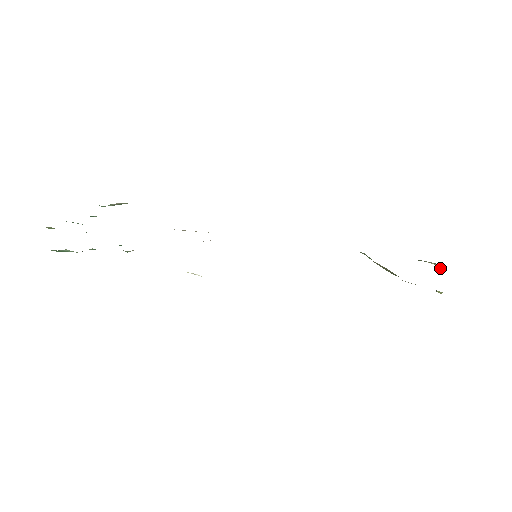
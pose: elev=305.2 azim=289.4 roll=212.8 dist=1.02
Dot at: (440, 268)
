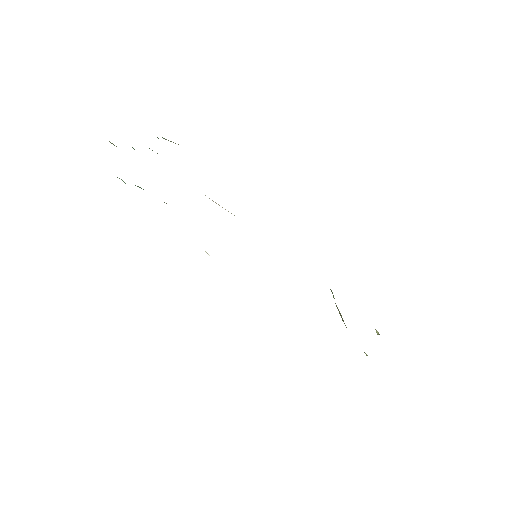
Dot at: (377, 334)
